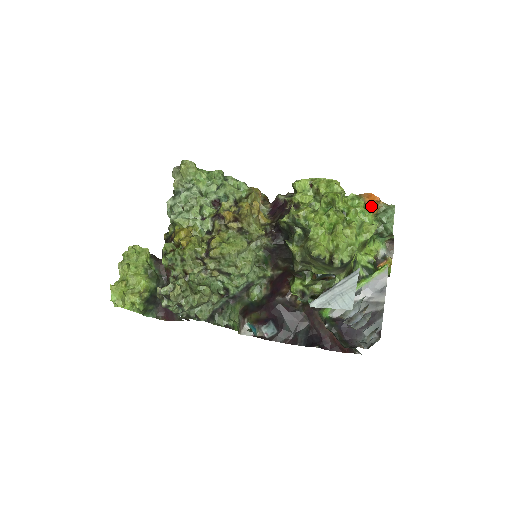
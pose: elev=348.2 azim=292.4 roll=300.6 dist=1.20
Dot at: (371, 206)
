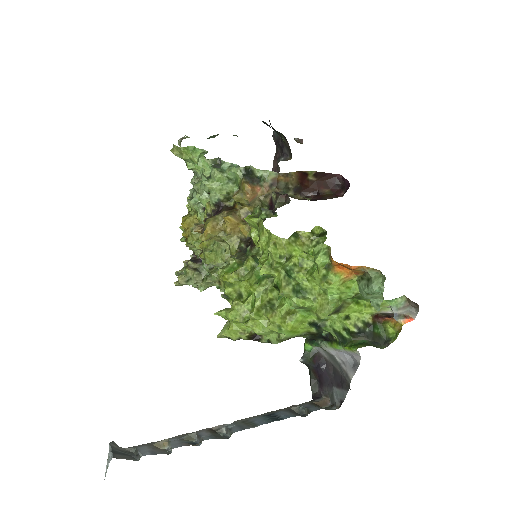
Dot at: (344, 271)
